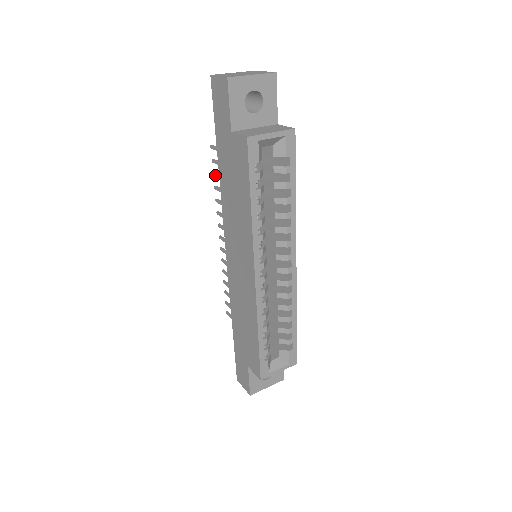
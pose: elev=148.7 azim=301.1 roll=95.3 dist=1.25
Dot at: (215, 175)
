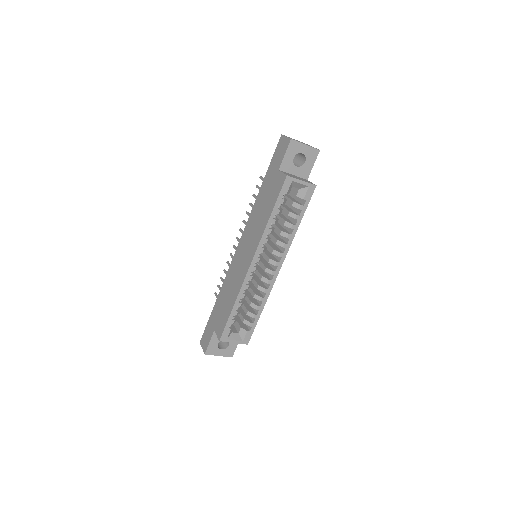
Dot at: (254, 196)
